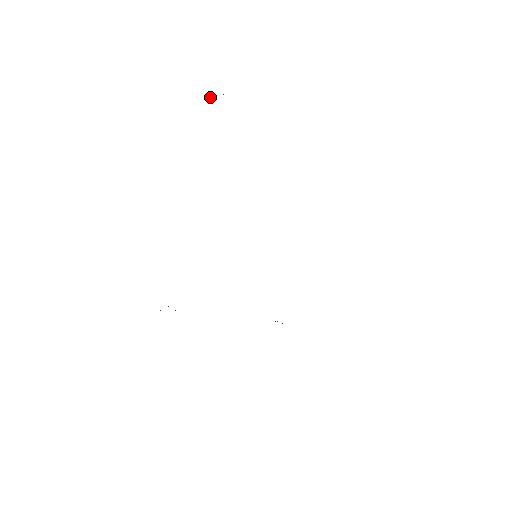
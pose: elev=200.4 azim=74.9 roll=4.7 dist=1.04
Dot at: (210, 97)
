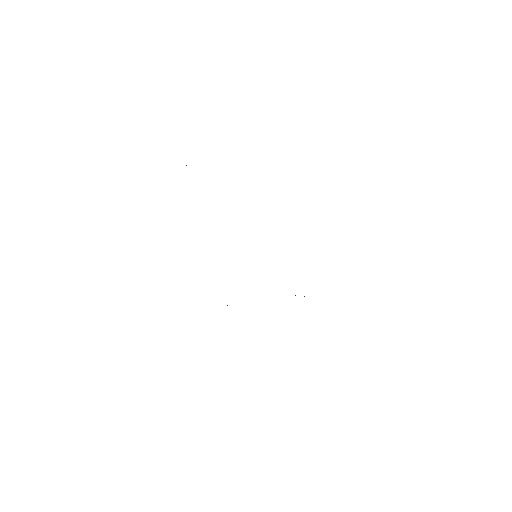
Dot at: occluded
